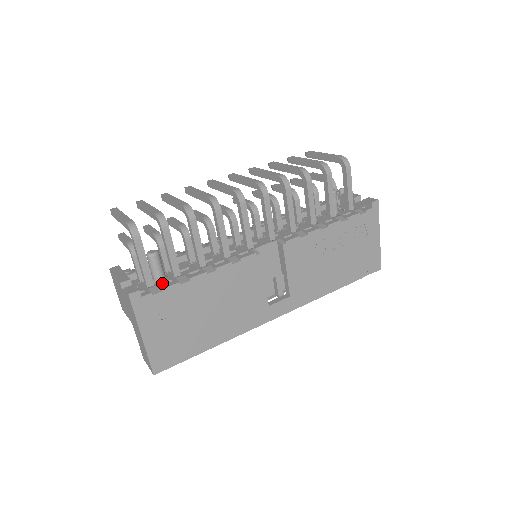
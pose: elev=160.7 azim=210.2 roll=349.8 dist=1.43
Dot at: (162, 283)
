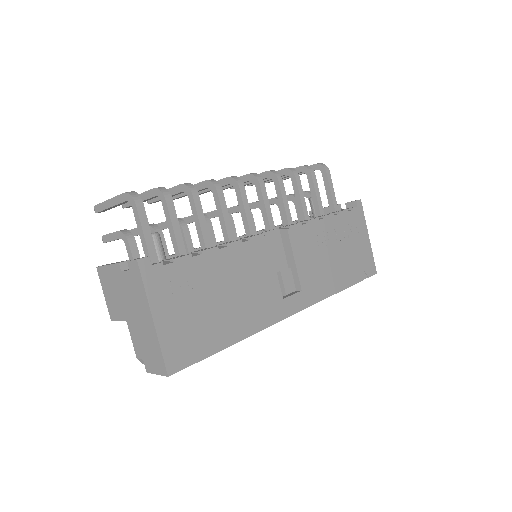
Dot at: occluded
